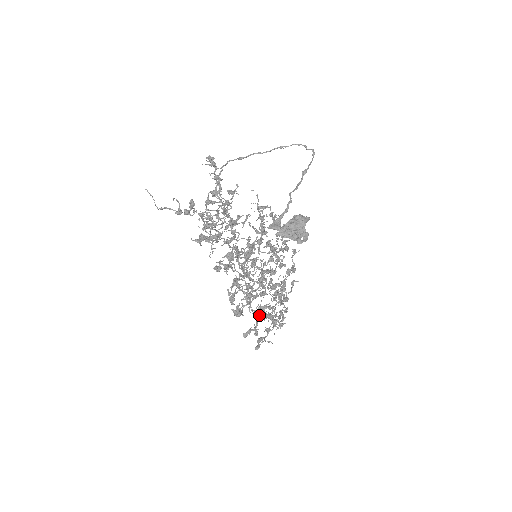
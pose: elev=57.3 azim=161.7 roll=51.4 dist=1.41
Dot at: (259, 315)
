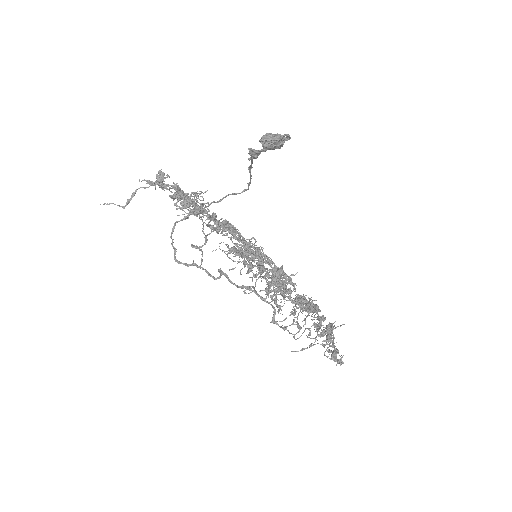
Dot at: (305, 328)
